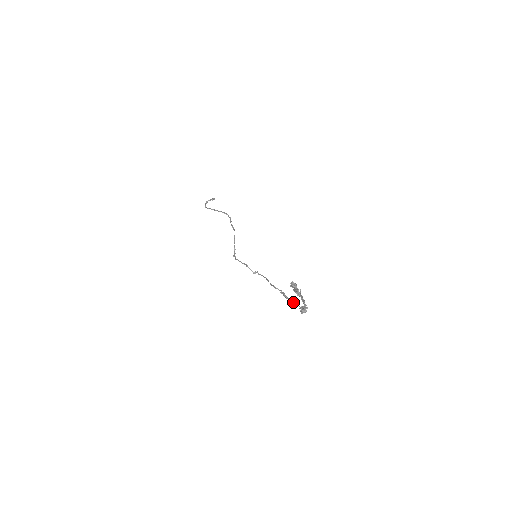
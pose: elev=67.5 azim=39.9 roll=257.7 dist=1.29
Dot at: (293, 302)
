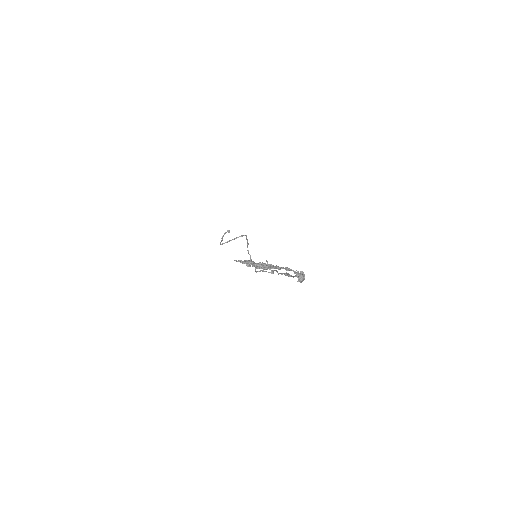
Dot at: (295, 276)
